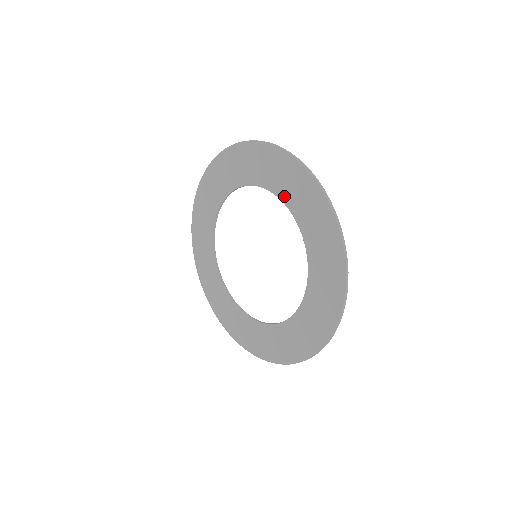
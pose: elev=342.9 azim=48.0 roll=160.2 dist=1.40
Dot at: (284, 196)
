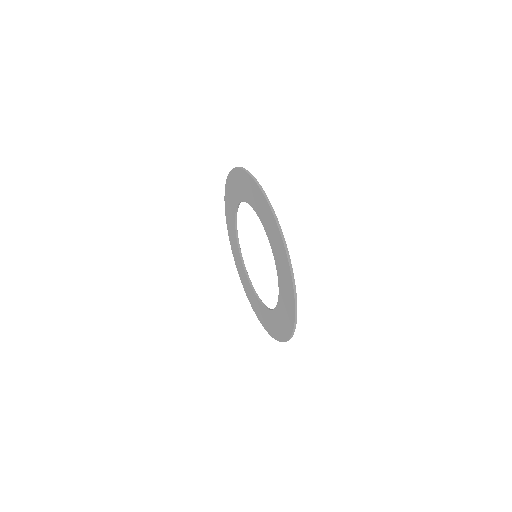
Dot at: (248, 200)
